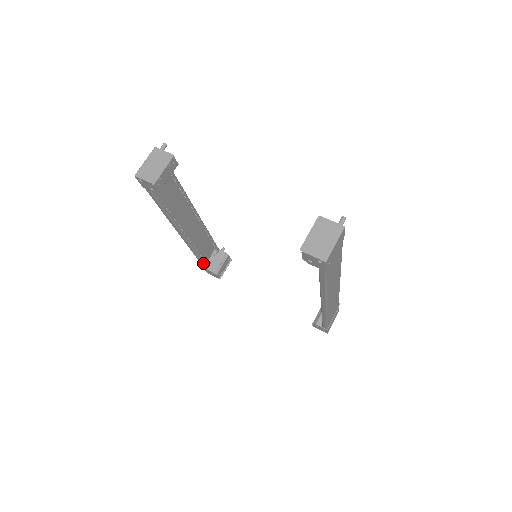
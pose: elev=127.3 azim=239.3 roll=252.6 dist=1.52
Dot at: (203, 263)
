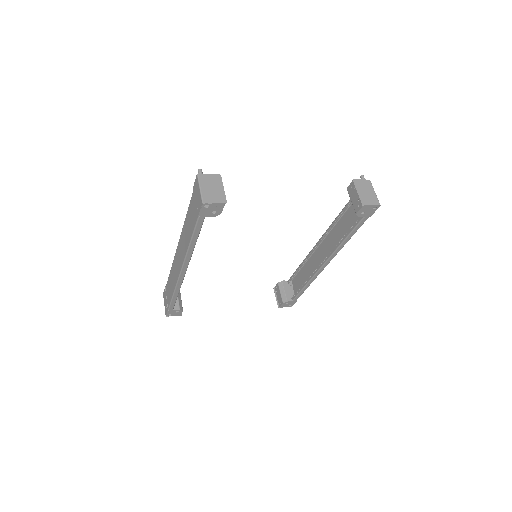
Dot at: (175, 302)
